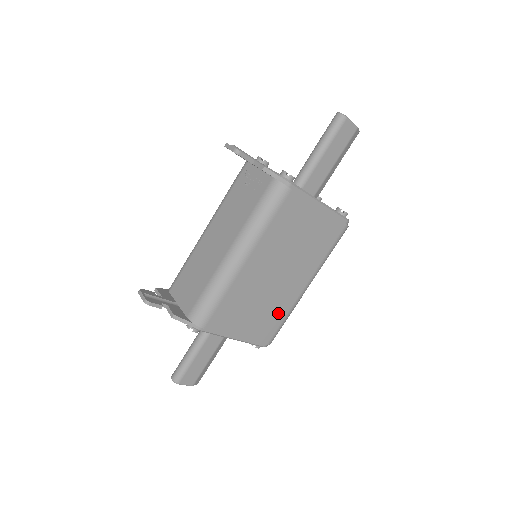
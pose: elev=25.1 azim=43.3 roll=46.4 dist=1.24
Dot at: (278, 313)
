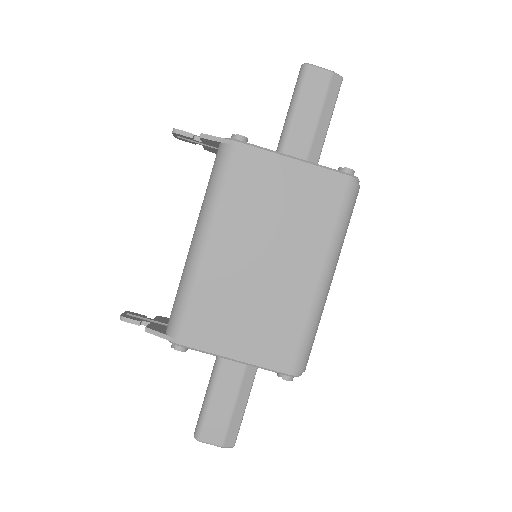
Dot at: (289, 319)
